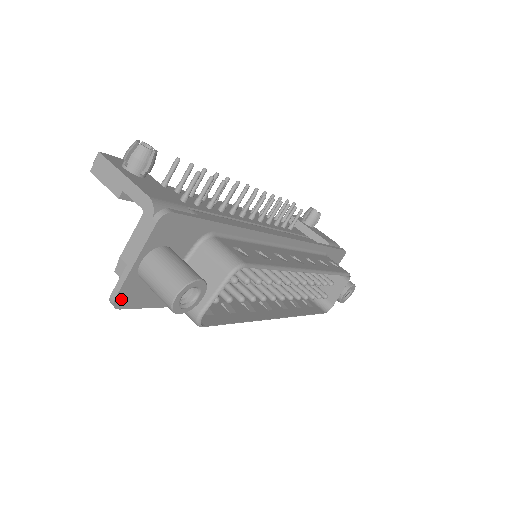
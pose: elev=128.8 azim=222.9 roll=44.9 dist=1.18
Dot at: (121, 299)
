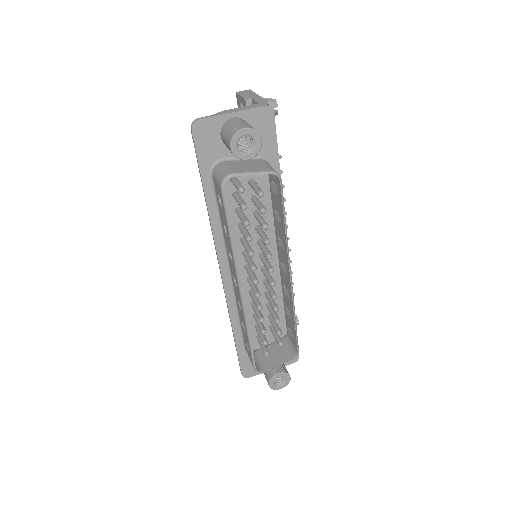
Dot at: (200, 126)
